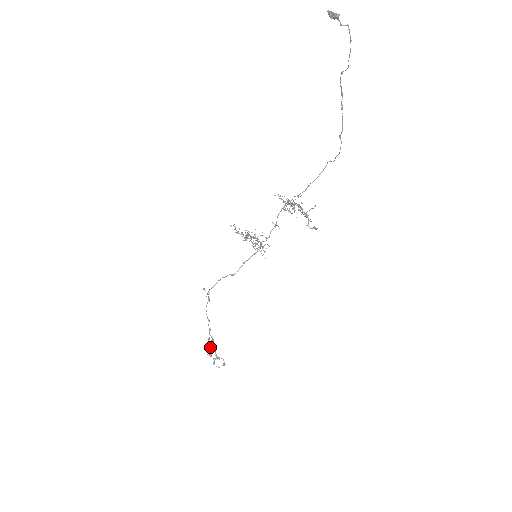
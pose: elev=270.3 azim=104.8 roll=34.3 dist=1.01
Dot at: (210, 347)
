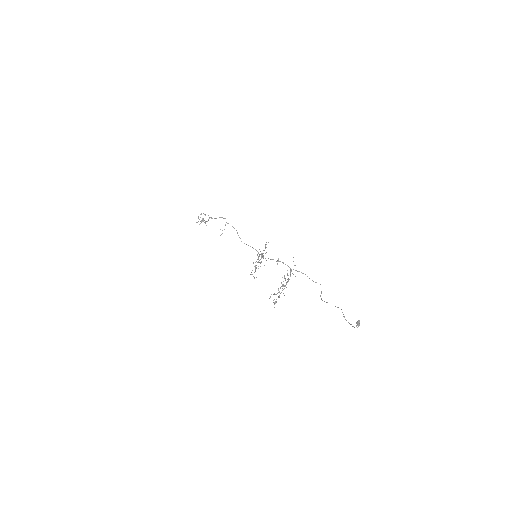
Dot at: (203, 220)
